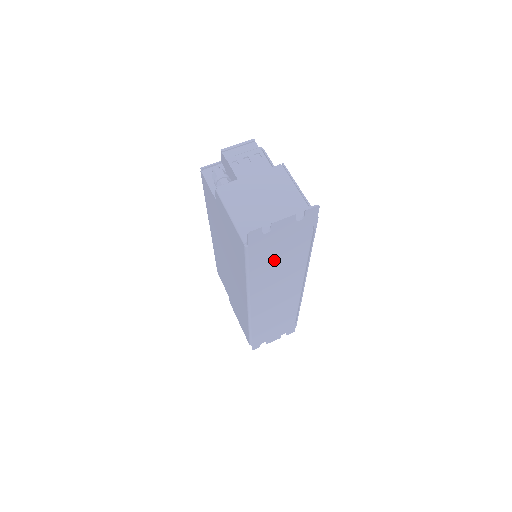
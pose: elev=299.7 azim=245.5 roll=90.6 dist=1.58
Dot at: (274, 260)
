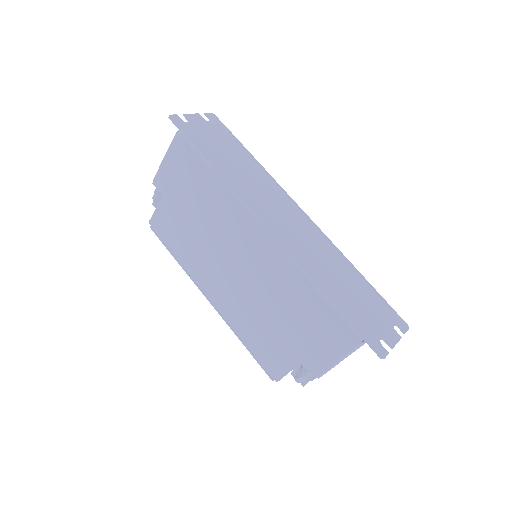
Dot at: (226, 158)
